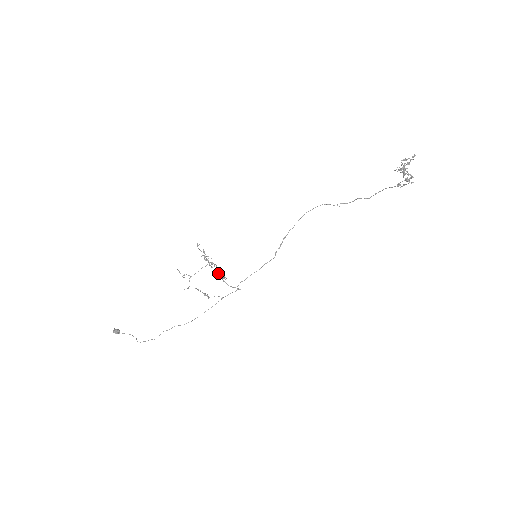
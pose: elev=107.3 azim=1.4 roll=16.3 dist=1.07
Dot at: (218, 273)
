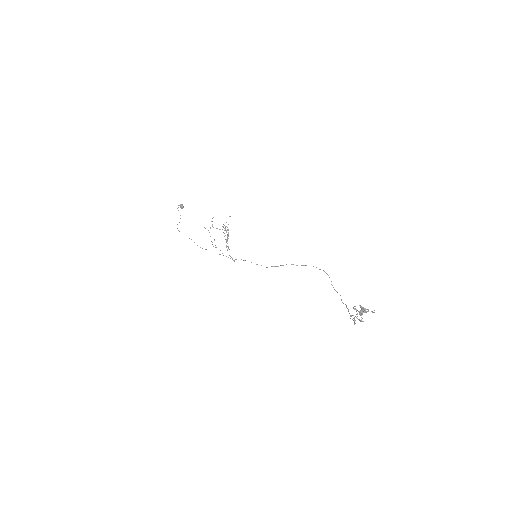
Dot at: occluded
